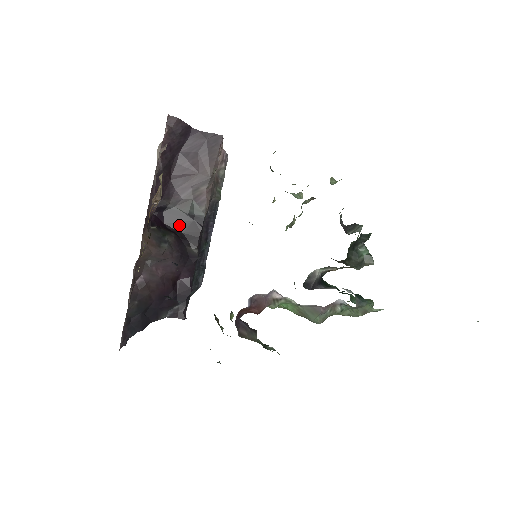
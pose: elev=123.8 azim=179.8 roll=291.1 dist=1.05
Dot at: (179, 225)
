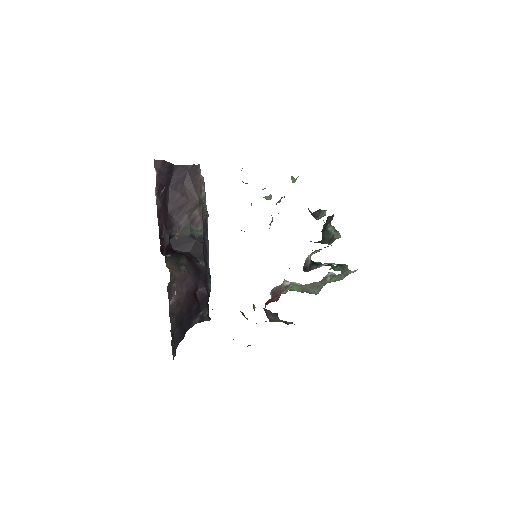
Dot at: (185, 247)
